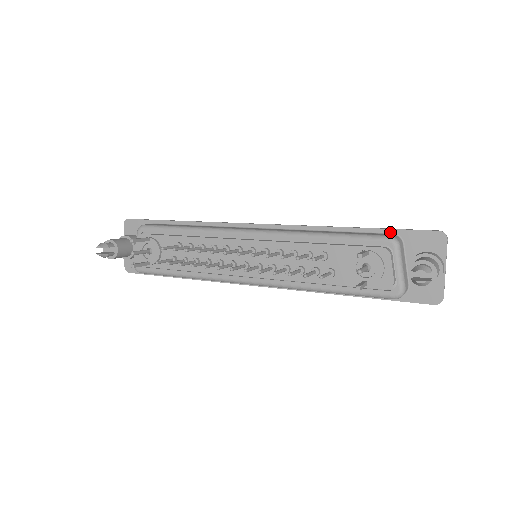
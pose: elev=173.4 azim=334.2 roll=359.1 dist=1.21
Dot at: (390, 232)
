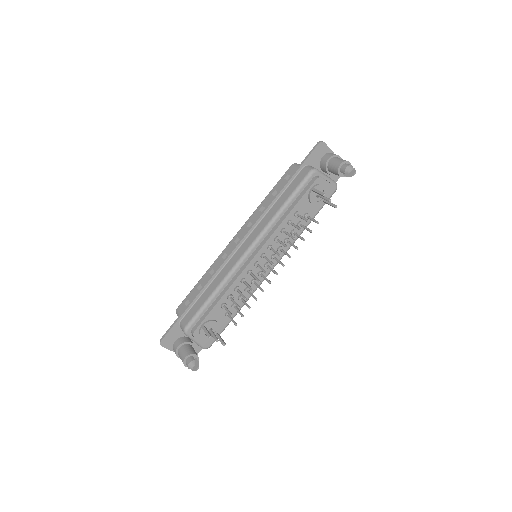
Dot at: (301, 169)
